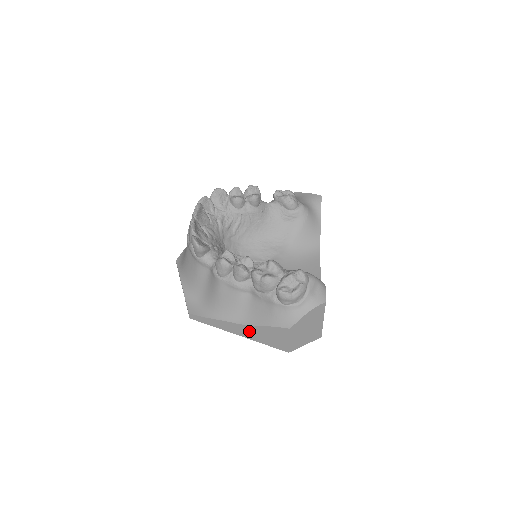
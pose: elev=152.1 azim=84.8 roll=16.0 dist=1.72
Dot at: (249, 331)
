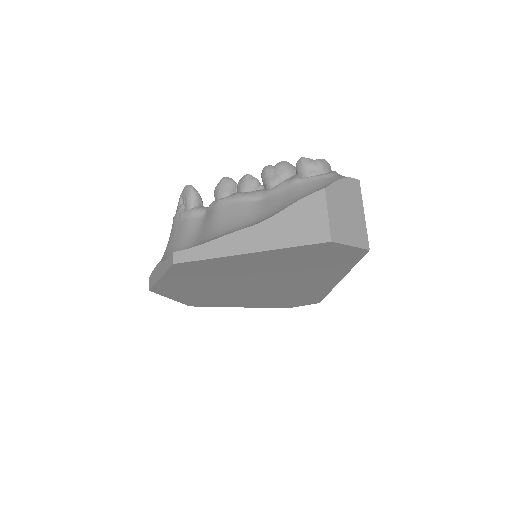
Dot at: (267, 232)
